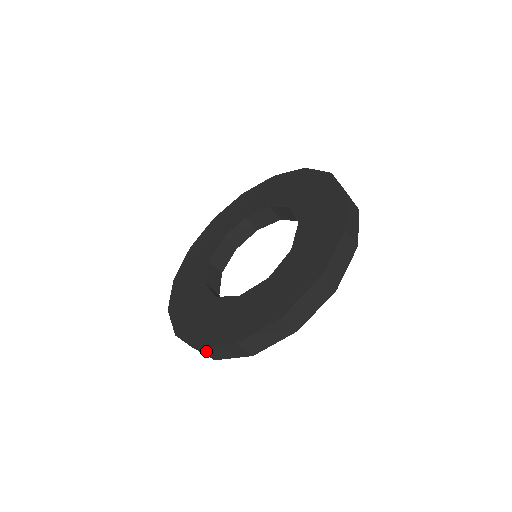
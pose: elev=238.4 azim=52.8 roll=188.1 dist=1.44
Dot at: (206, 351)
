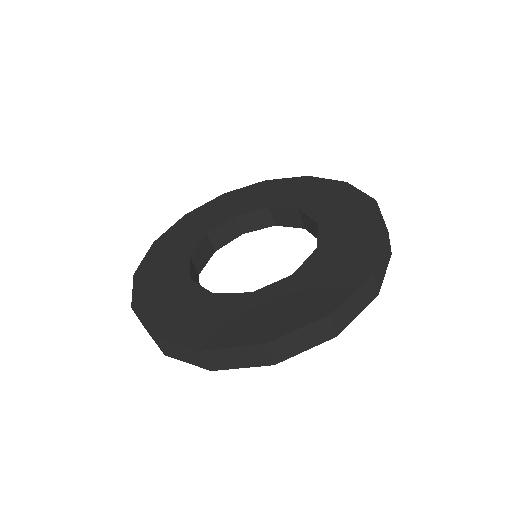
Dot at: (208, 356)
